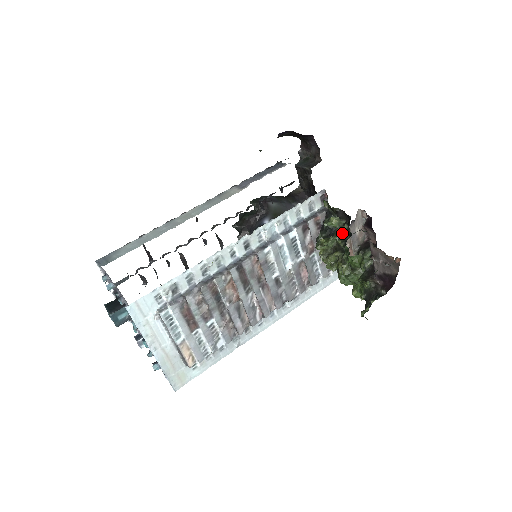
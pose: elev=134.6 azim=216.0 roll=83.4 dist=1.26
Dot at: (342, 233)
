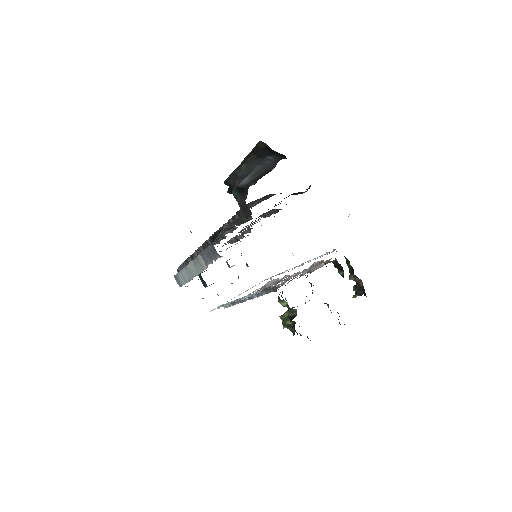
Dot at: (291, 322)
